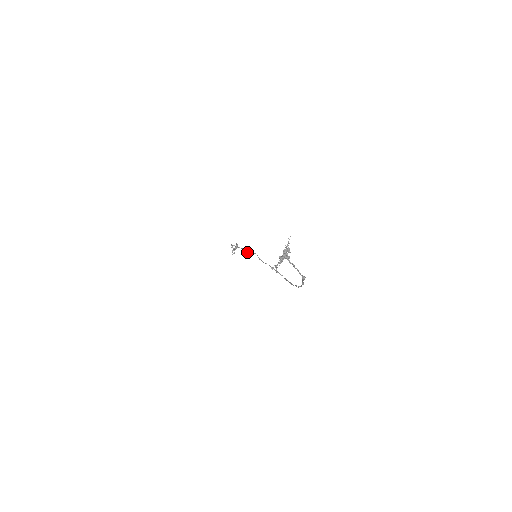
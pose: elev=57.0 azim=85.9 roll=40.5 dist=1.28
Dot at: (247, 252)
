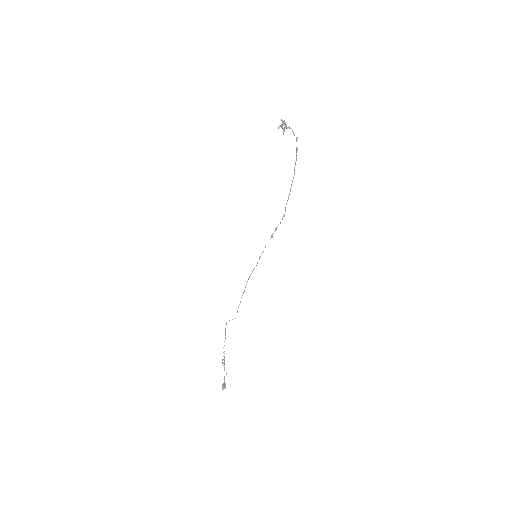
Dot at: (245, 286)
